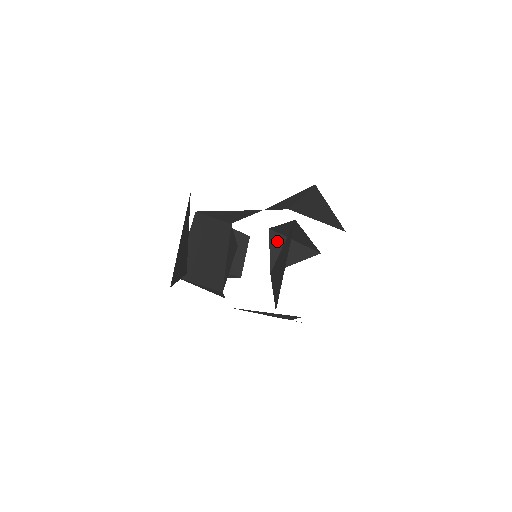
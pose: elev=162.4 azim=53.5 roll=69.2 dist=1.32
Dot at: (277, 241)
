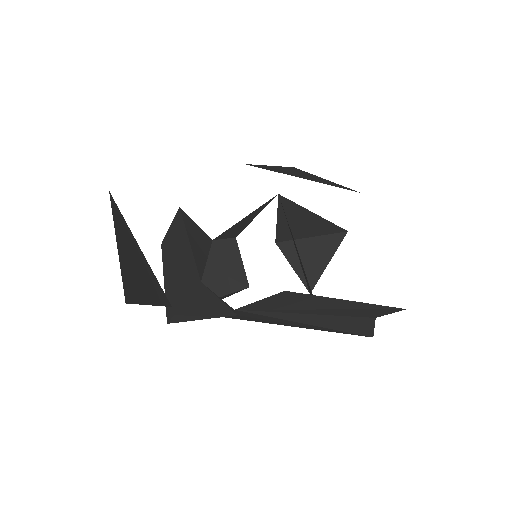
Dot at: (293, 251)
